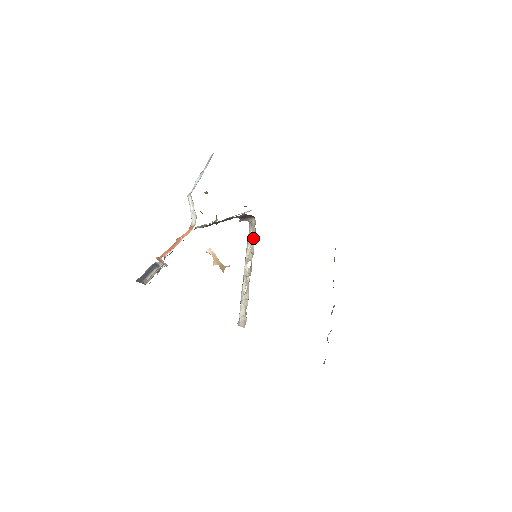
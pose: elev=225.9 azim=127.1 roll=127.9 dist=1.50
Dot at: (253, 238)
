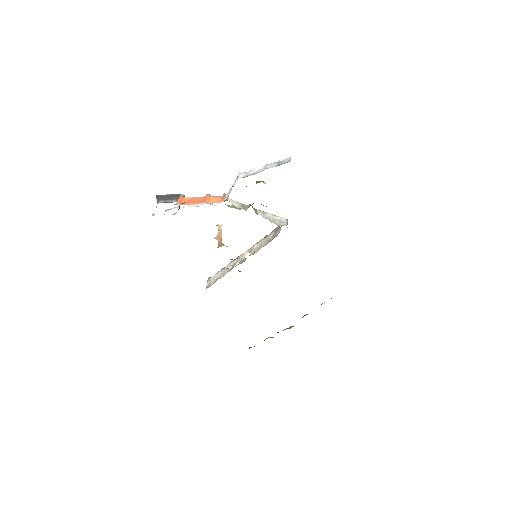
Dot at: (266, 243)
